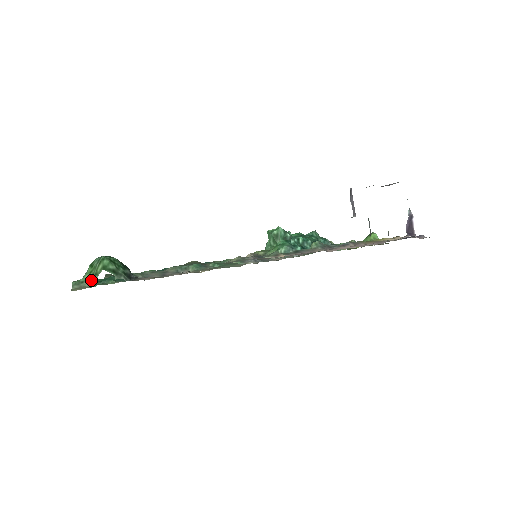
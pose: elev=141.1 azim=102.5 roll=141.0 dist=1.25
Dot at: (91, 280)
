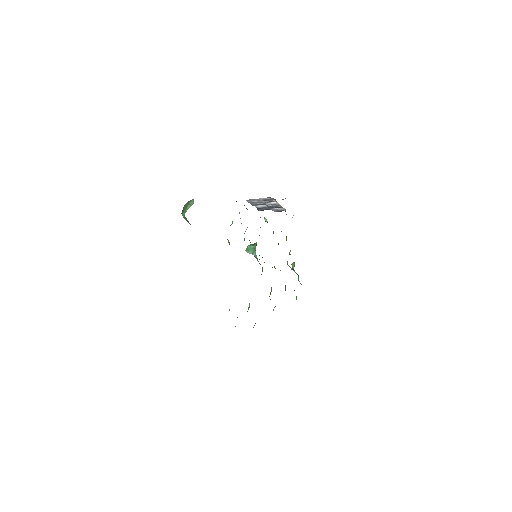
Dot at: (190, 205)
